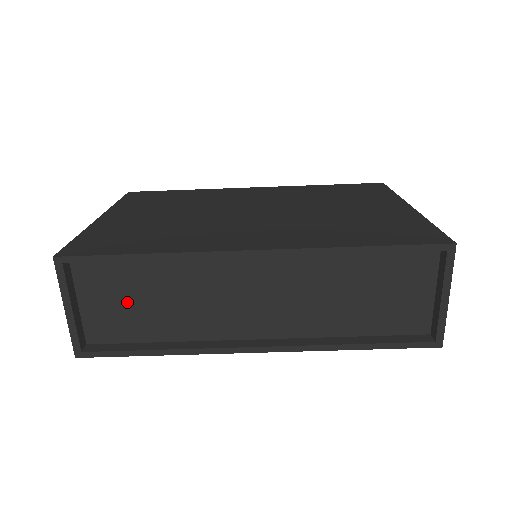
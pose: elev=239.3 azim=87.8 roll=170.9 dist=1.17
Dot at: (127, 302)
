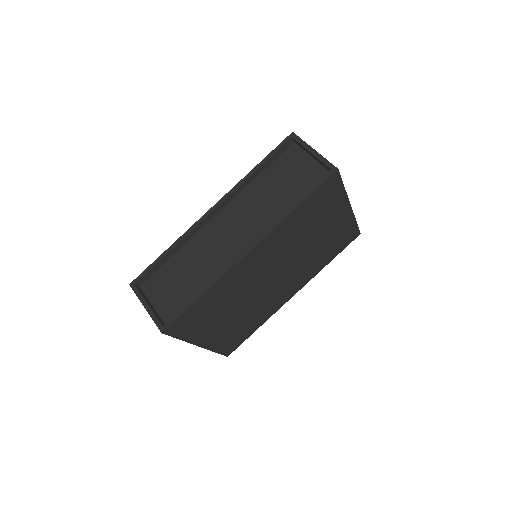
Dot at: (175, 287)
